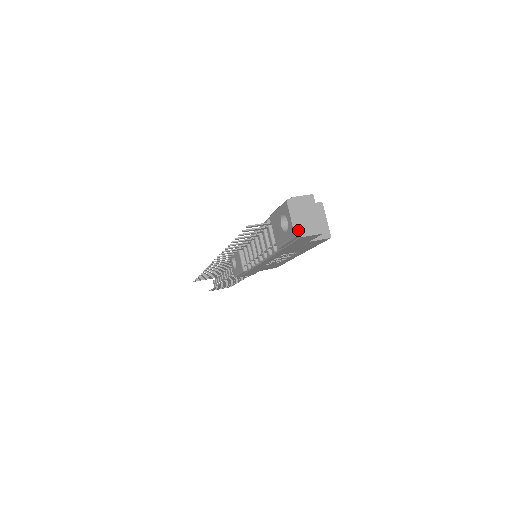
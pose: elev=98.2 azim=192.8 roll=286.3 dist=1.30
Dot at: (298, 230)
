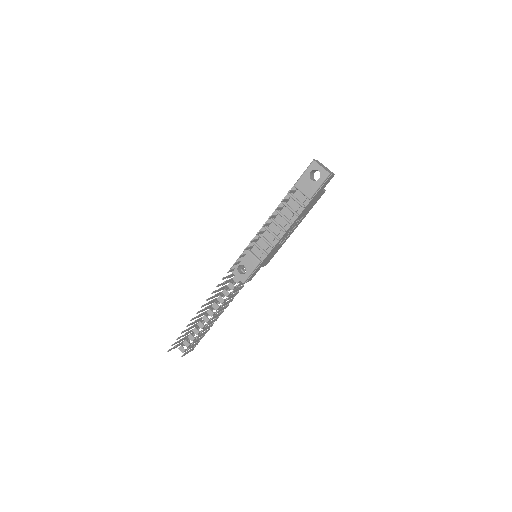
Dot at: (328, 171)
